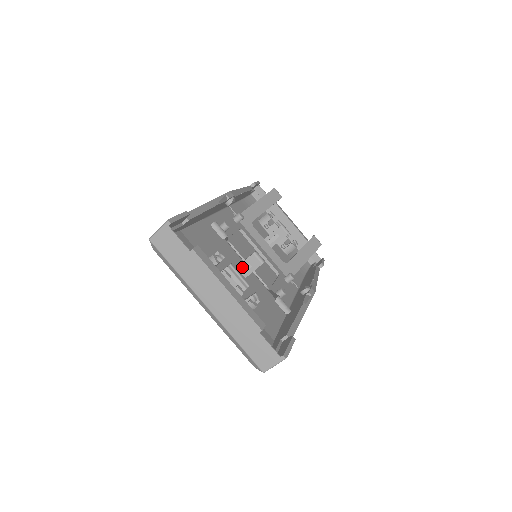
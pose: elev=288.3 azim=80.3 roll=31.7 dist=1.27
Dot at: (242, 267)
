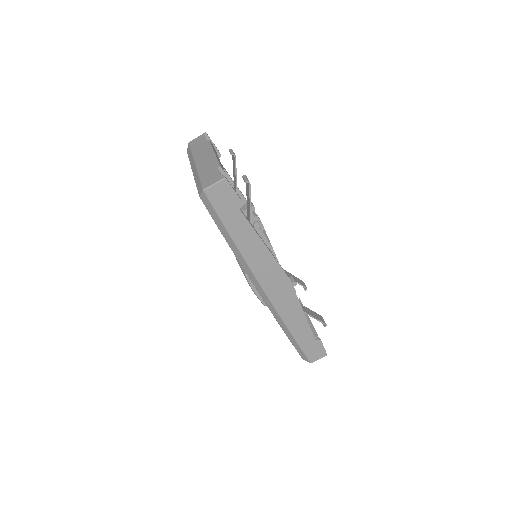
Dot at: occluded
